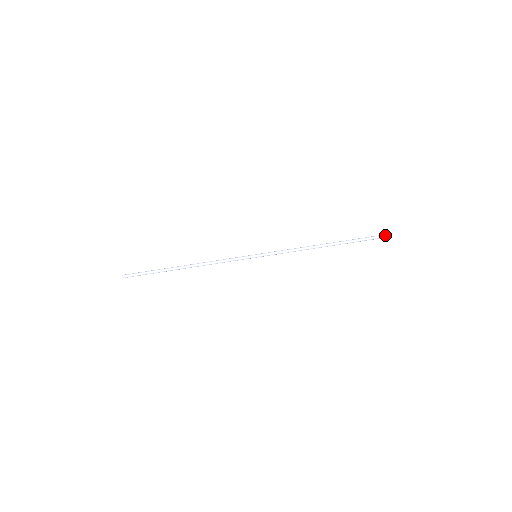
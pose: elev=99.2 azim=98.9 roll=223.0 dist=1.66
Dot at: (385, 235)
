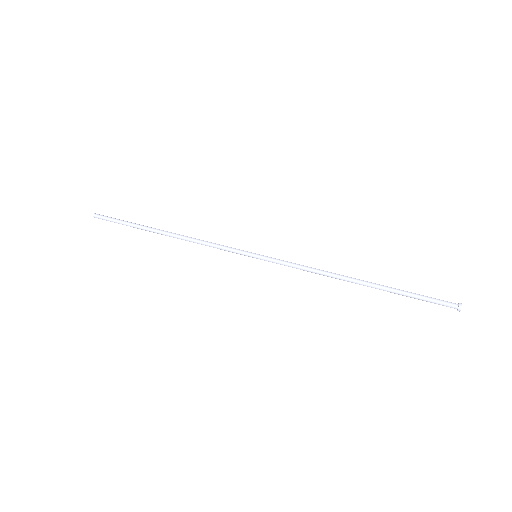
Dot at: (459, 303)
